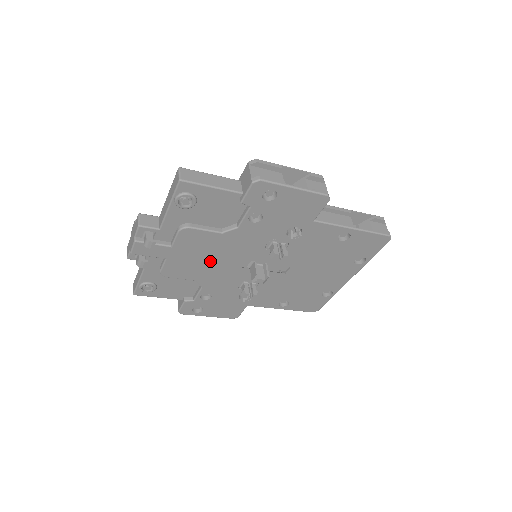
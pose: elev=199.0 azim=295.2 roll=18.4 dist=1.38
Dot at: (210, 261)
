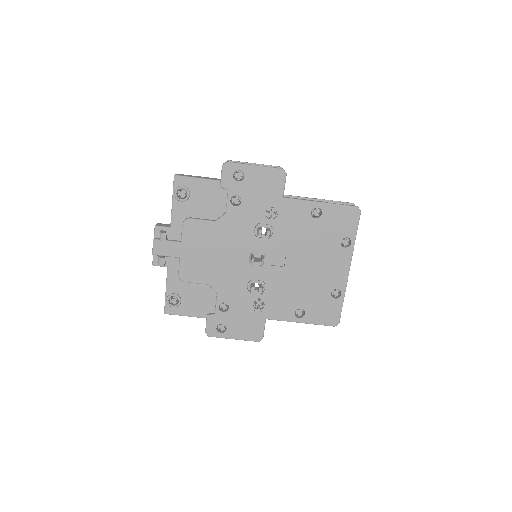
Dot at: (215, 257)
